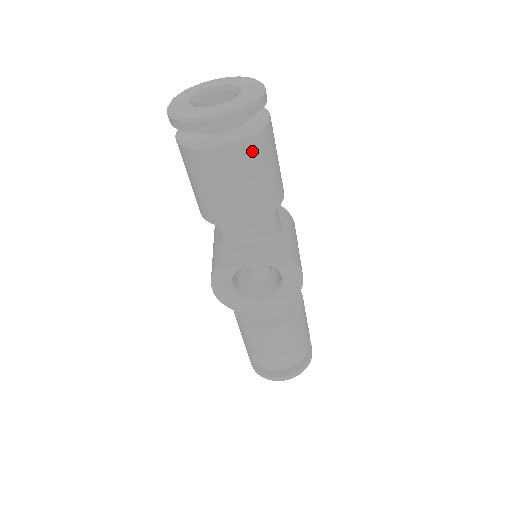
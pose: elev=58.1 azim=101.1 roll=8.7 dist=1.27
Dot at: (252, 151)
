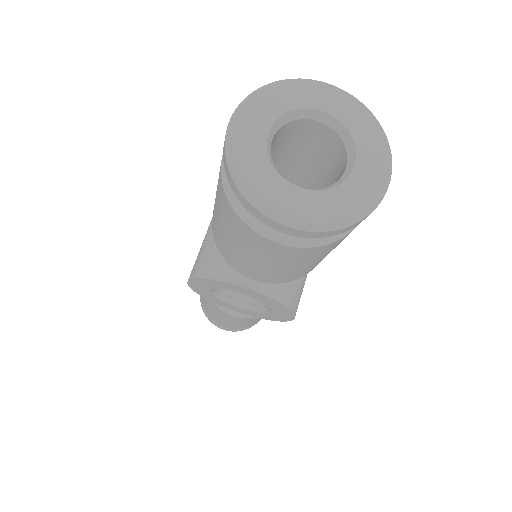
Dot at: (316, 252)
